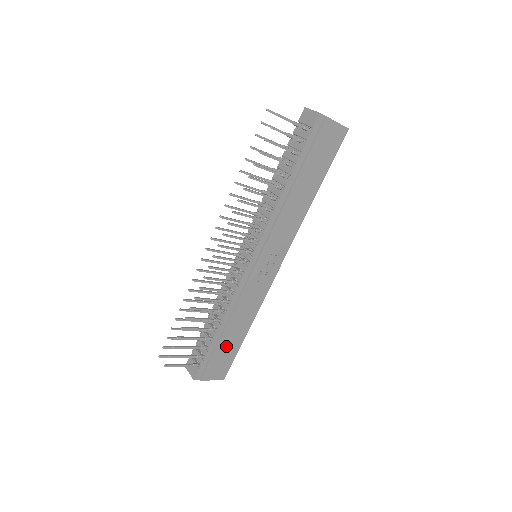
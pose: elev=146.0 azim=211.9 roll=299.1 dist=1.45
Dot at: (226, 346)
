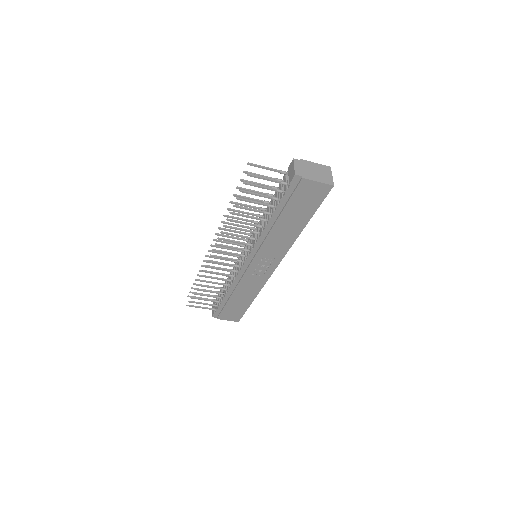
Dot at: (235, 305)
